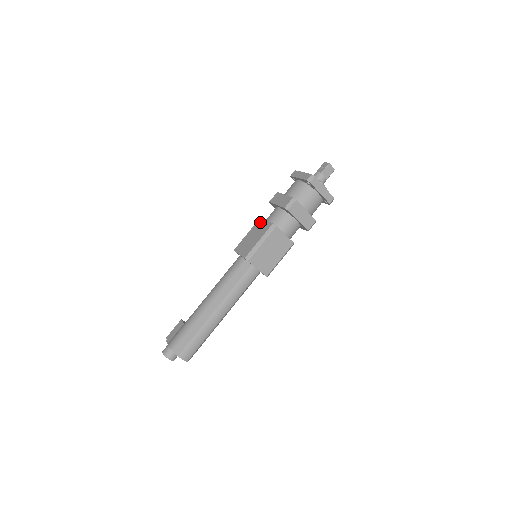
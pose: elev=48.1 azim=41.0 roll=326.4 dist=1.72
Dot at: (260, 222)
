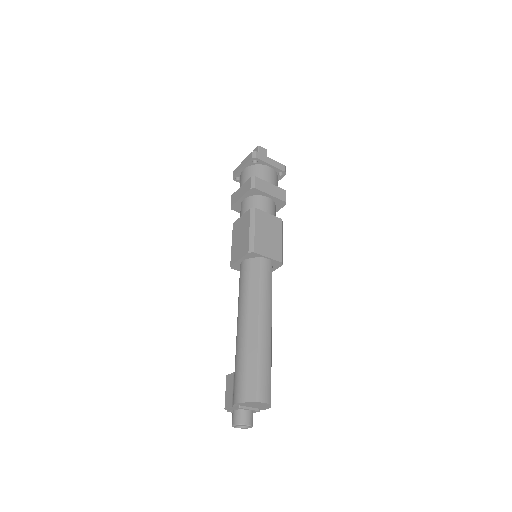
Dot at: (236, 224)
